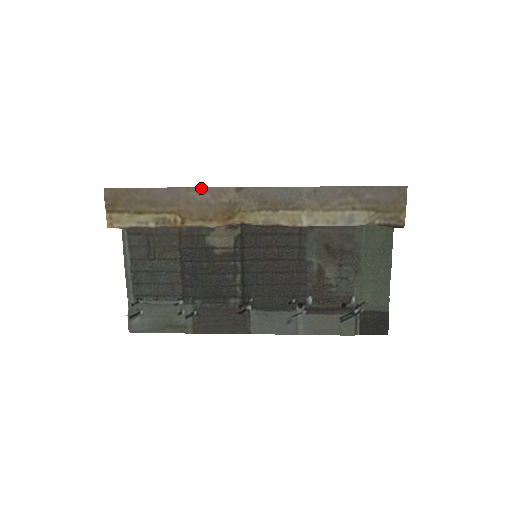
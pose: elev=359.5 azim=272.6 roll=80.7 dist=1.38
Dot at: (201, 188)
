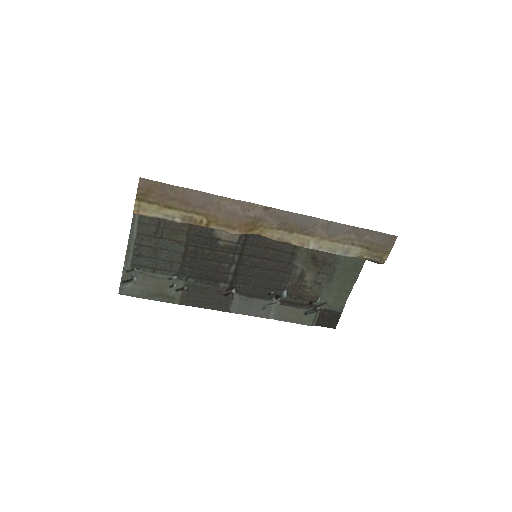
Dot at: (234, 200)
